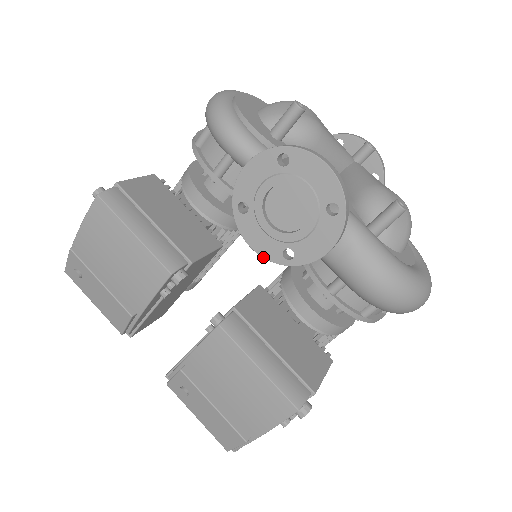
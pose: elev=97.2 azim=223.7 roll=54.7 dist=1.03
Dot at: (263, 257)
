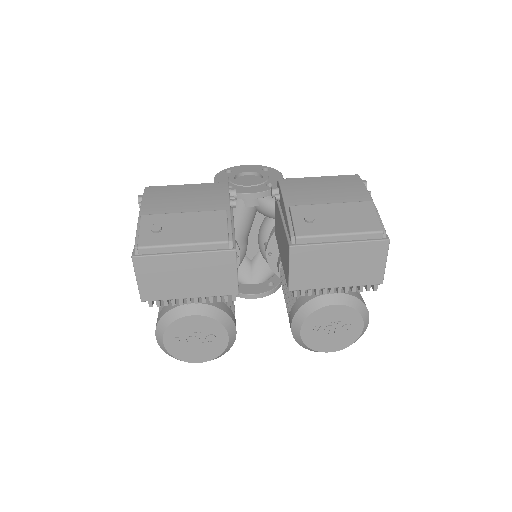
Dot at: (261, 192)
